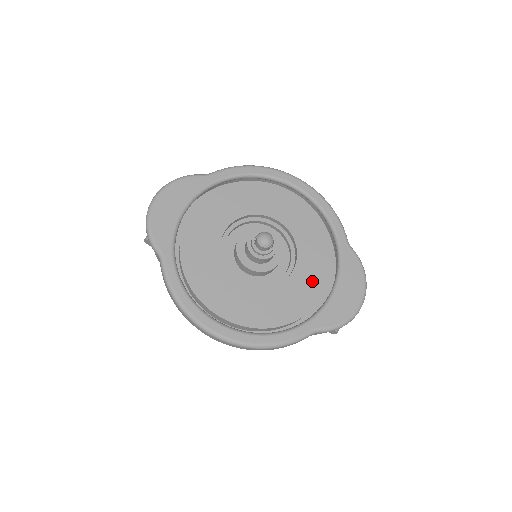
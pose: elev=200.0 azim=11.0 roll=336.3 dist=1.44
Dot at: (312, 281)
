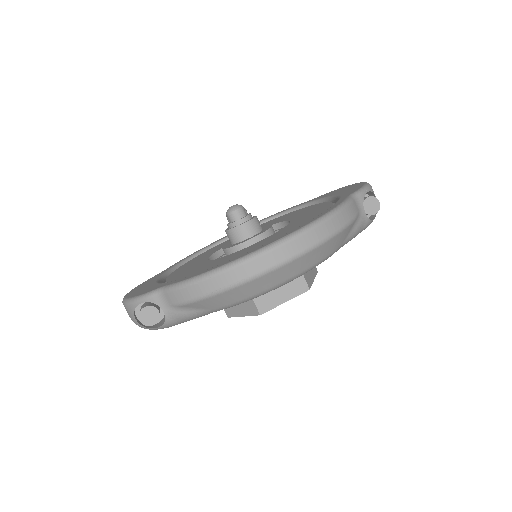
Dot at: (311, 210)
